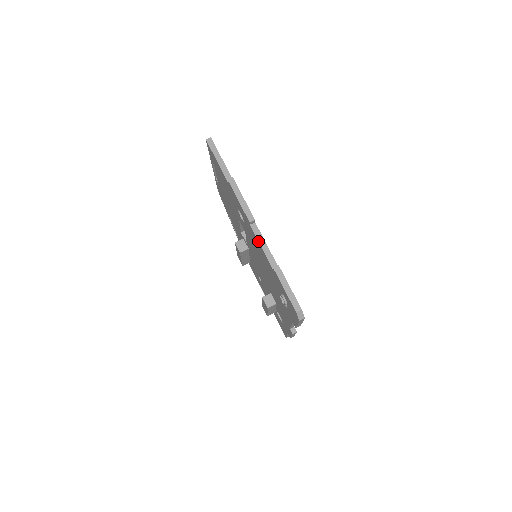
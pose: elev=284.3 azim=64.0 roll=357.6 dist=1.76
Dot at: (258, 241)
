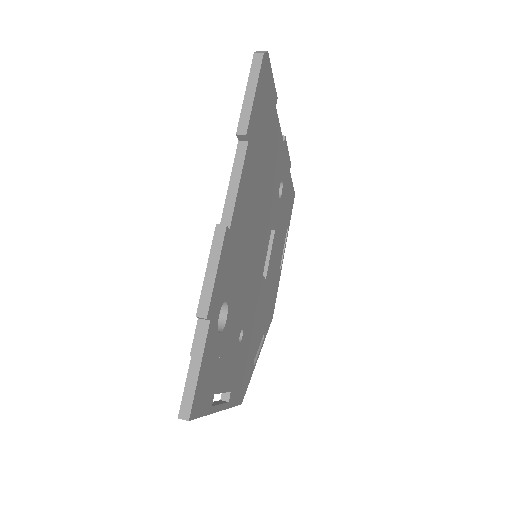
Dot at: occluded
